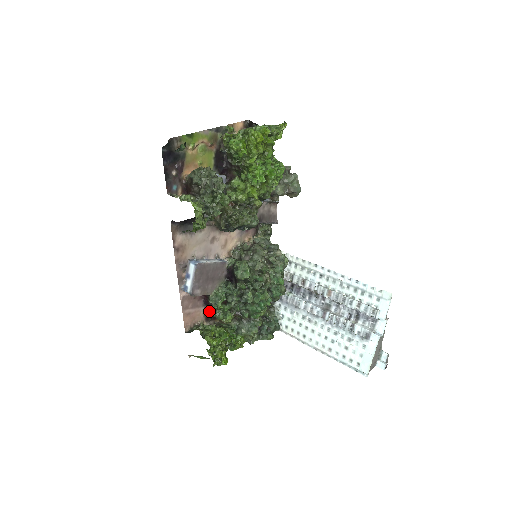
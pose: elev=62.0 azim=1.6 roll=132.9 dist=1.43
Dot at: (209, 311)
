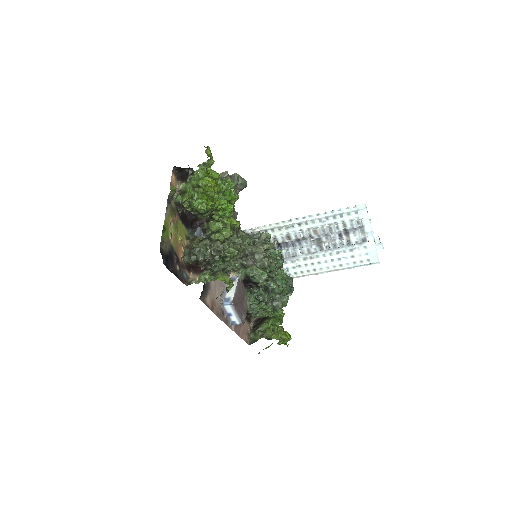
Dot at: (247, 316)
